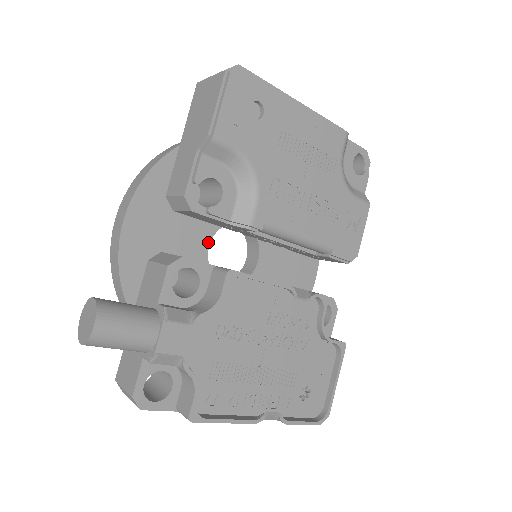
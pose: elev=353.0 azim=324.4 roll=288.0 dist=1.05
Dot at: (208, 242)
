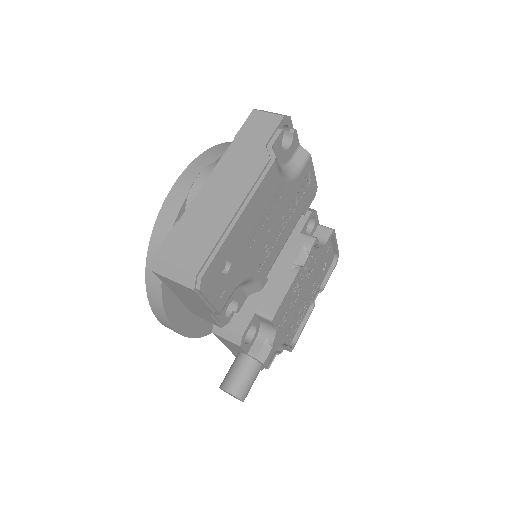
Dot at: occluded
